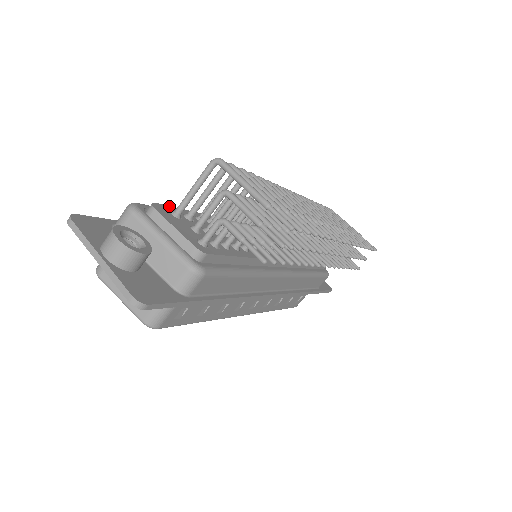
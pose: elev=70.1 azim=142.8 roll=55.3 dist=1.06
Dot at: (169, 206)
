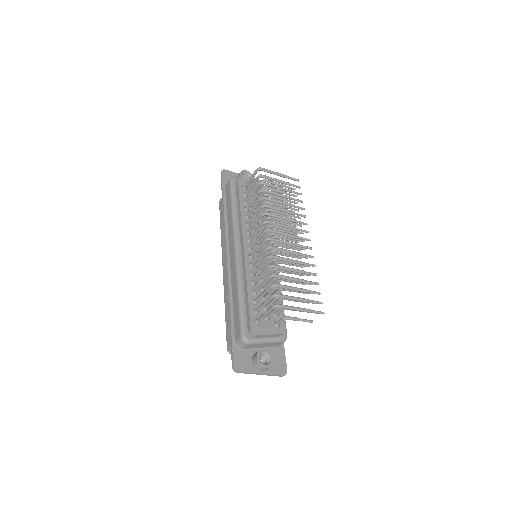
Dot at: (250, 319)
